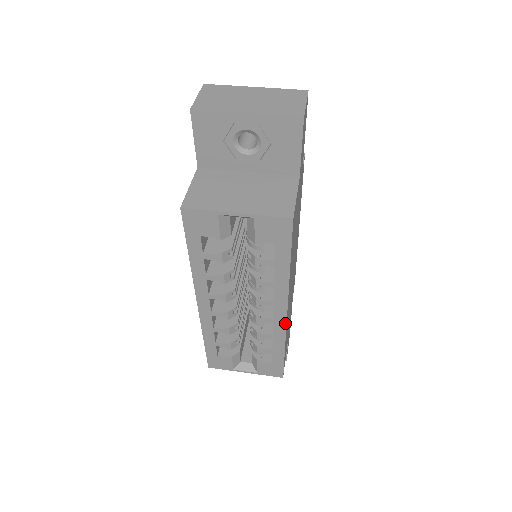
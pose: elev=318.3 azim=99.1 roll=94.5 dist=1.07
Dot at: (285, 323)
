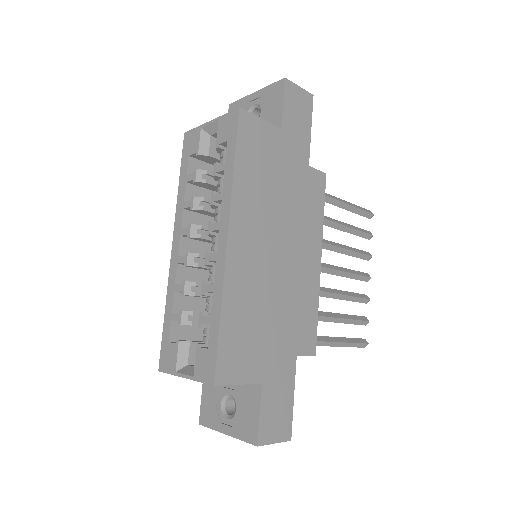
Dot at: (225, 256)
